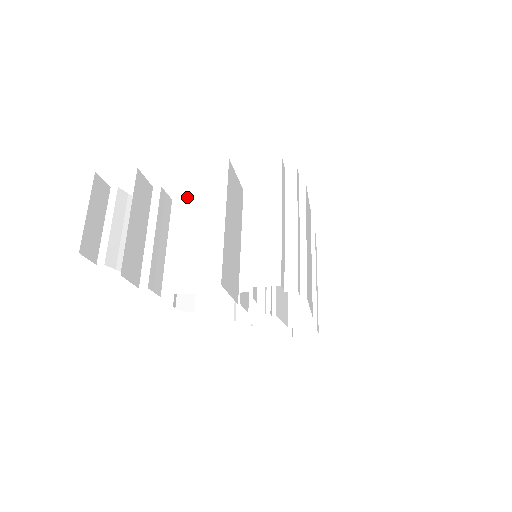
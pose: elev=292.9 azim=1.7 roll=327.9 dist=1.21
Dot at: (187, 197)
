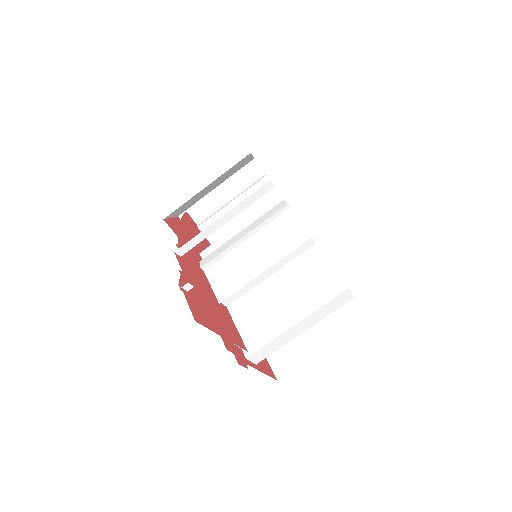
Dot at: occluded
